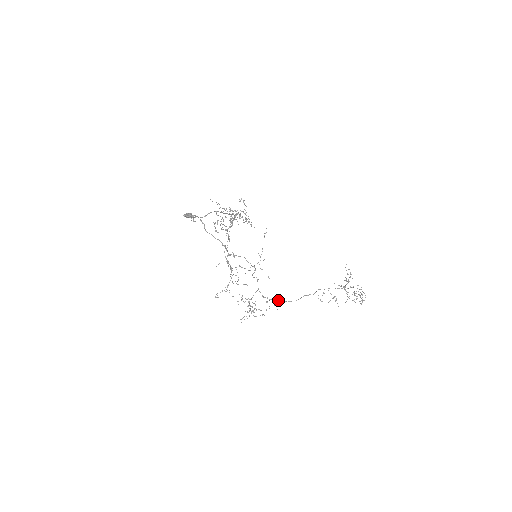
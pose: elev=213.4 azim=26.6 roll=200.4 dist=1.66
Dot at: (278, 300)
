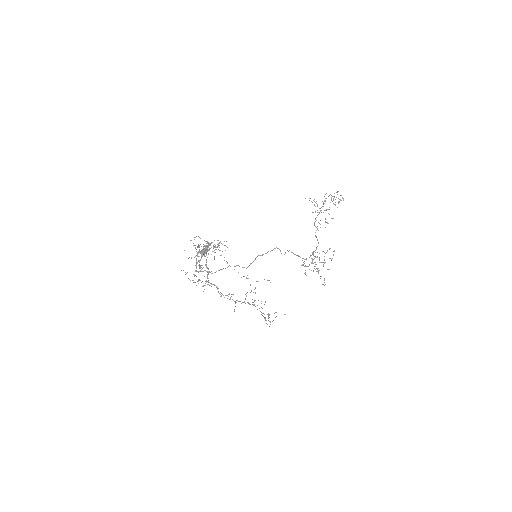
Dot at: occluded
